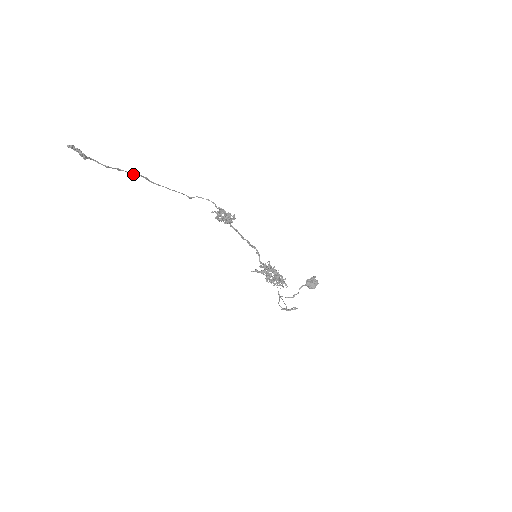
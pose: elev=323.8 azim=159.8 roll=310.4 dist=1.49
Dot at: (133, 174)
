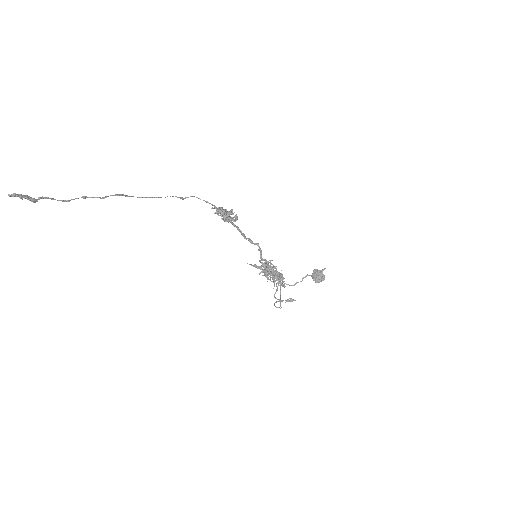
Dot at: (104, 198)
